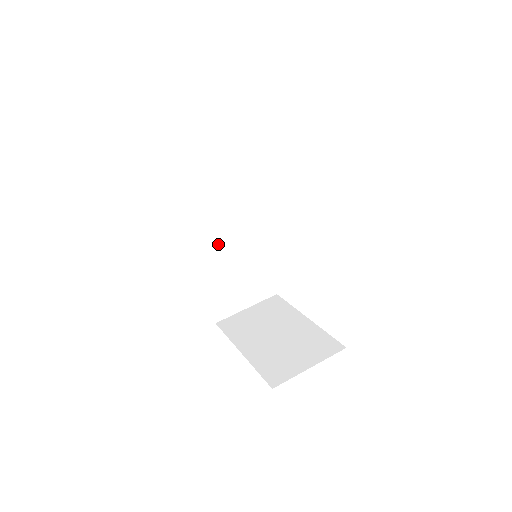
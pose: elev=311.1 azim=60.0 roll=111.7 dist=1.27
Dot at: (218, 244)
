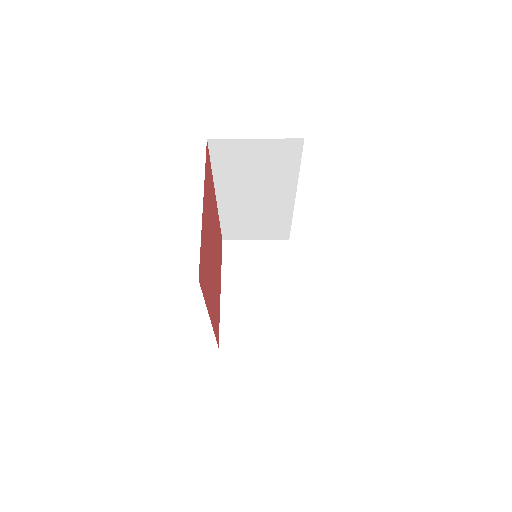
Dot at: (243, 200)
